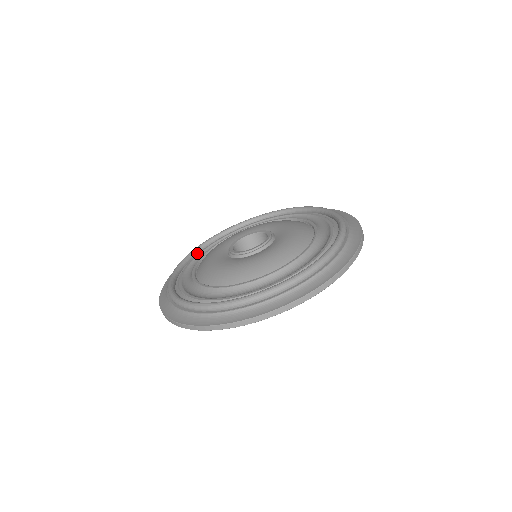
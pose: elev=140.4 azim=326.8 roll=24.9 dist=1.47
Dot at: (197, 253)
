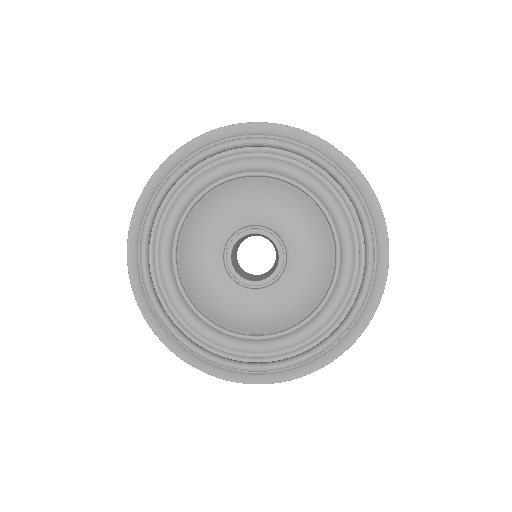
Dot at: (150, 275)
